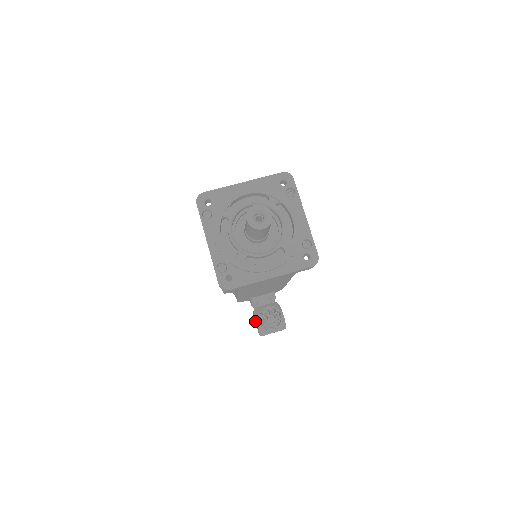
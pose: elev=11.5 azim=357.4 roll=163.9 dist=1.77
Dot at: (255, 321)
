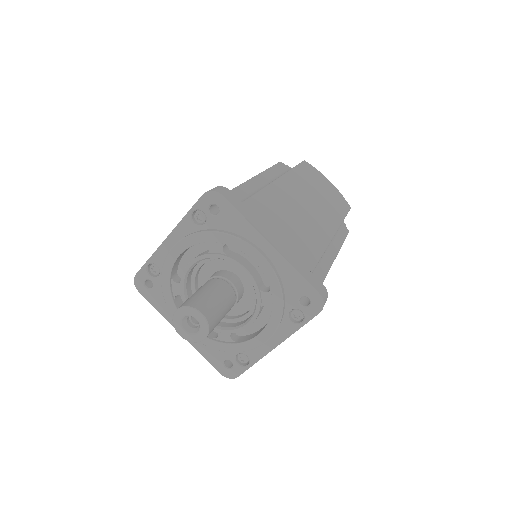
Dot at: occluded
